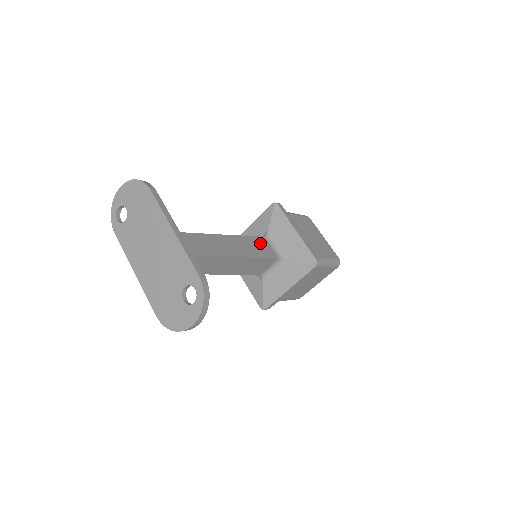
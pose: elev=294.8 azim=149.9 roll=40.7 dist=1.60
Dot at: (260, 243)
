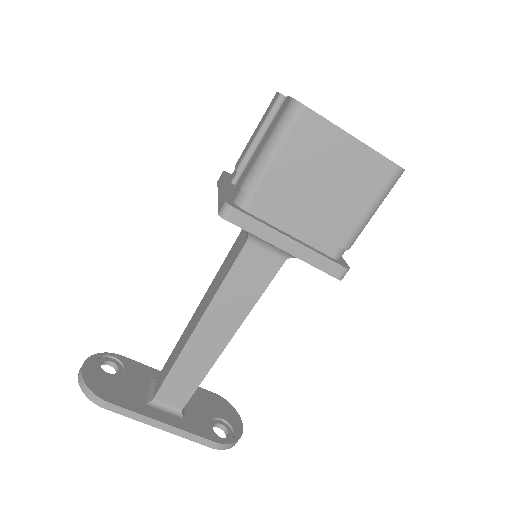
Dot at: (247, 266)
